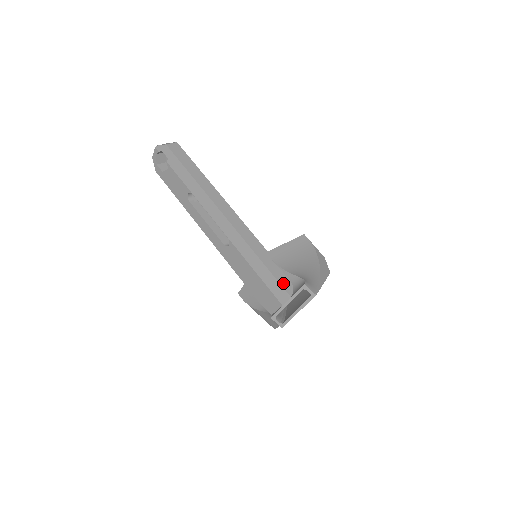
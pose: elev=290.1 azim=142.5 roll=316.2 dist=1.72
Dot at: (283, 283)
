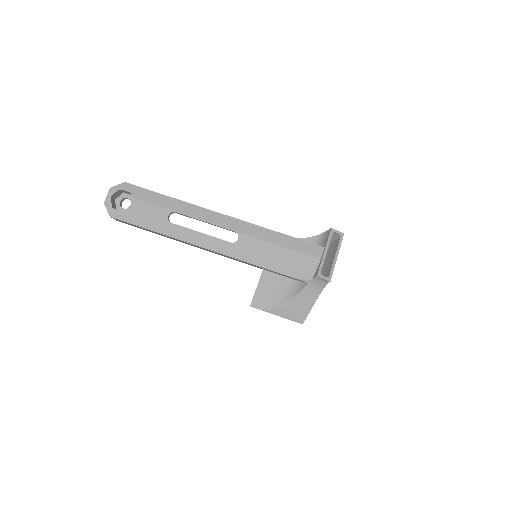
Dot at: (309, 243)
